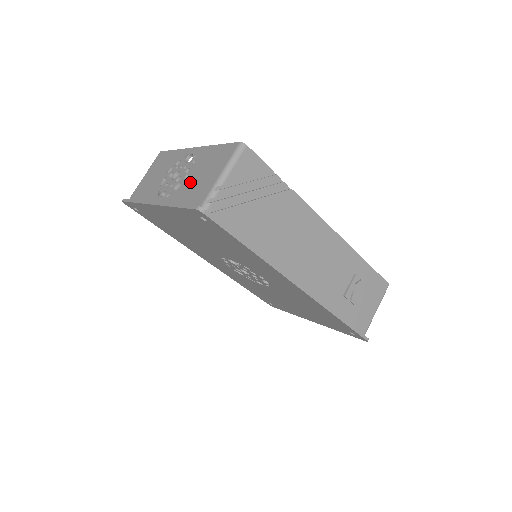
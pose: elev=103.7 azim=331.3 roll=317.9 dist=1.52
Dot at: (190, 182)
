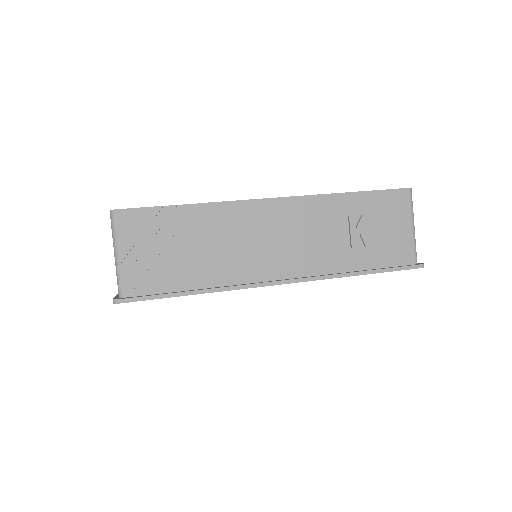
Dot at: occluded
